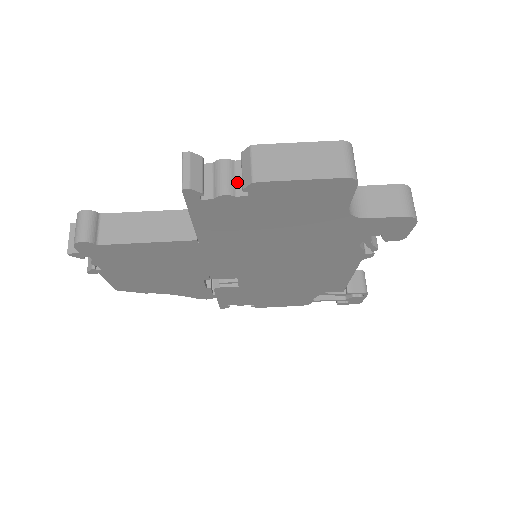
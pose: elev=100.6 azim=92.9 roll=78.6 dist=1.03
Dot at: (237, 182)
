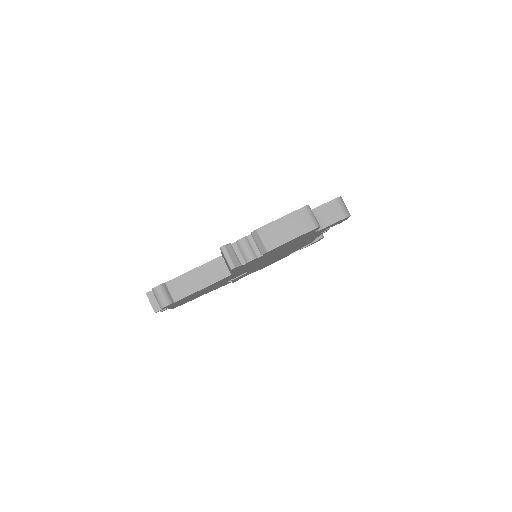
Dot at: (254, 249)
